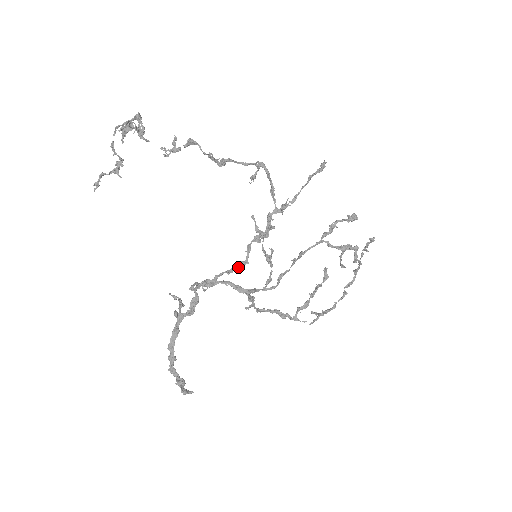
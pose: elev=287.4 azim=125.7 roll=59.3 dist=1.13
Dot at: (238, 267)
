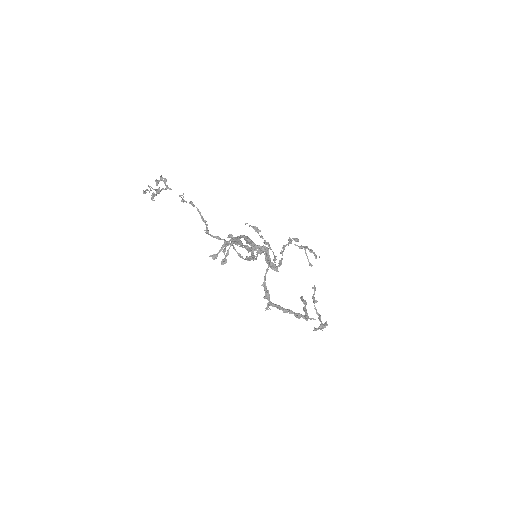
Dot at: (251, 247)
